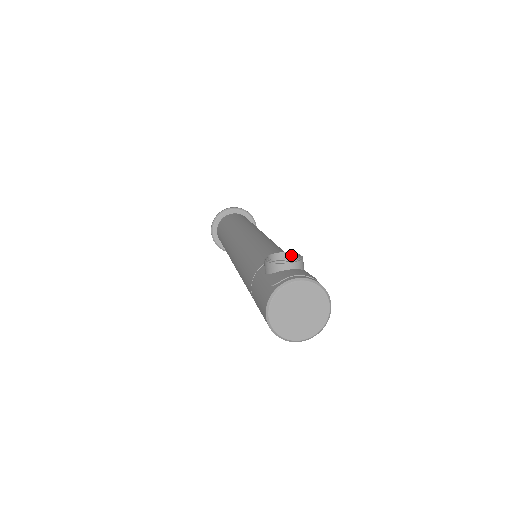
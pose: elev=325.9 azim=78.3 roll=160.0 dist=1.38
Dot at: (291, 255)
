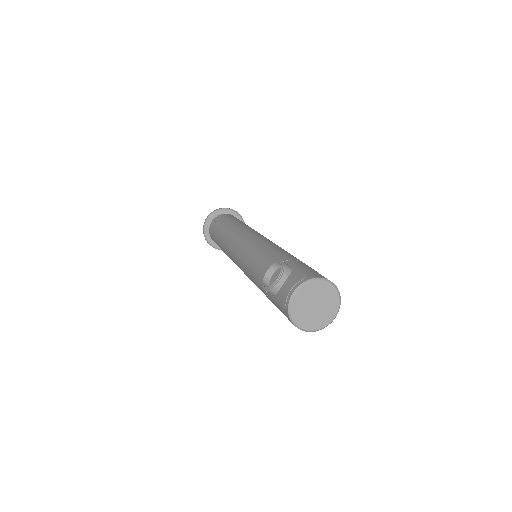
Dot at: (275, 265)
